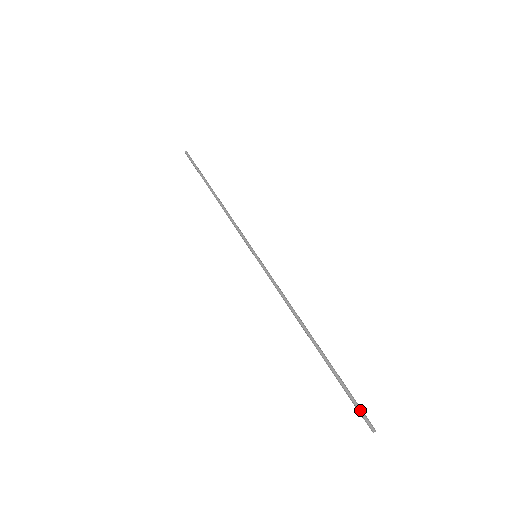
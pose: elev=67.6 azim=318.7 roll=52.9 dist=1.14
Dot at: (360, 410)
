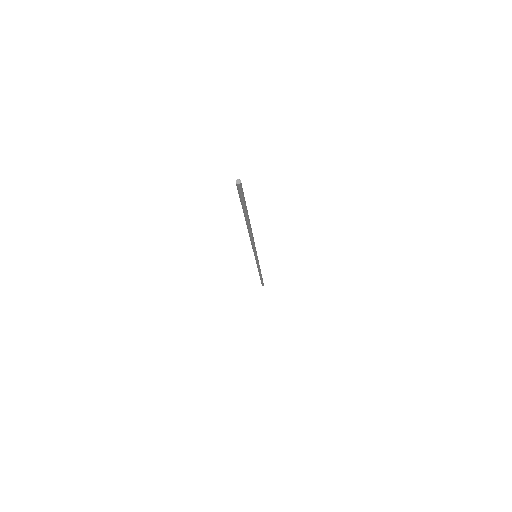
Dot at: (242, 190)
